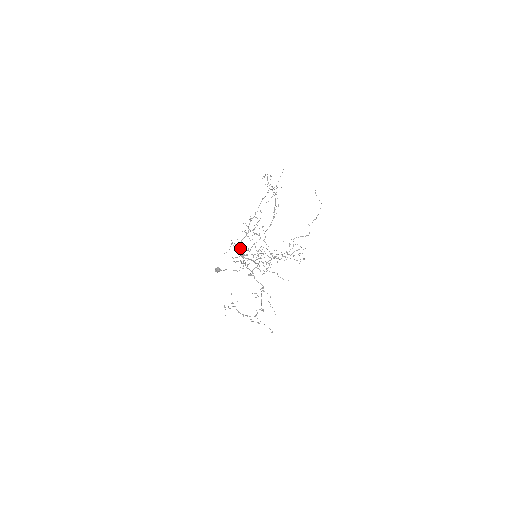
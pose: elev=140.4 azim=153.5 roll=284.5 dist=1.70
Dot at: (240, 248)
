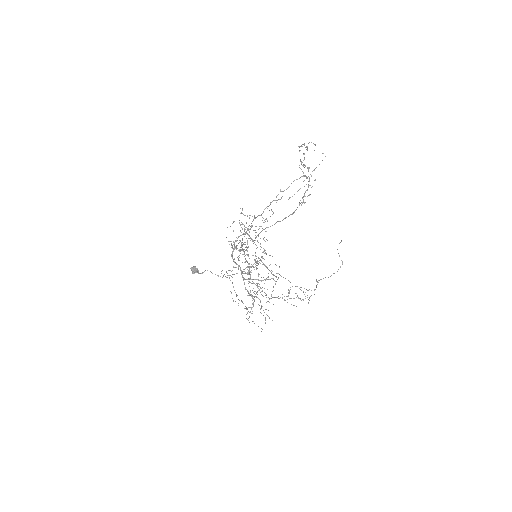
Dot at: (234, 246)
